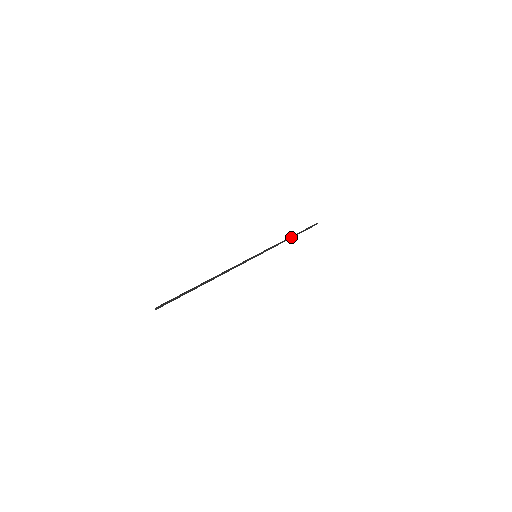
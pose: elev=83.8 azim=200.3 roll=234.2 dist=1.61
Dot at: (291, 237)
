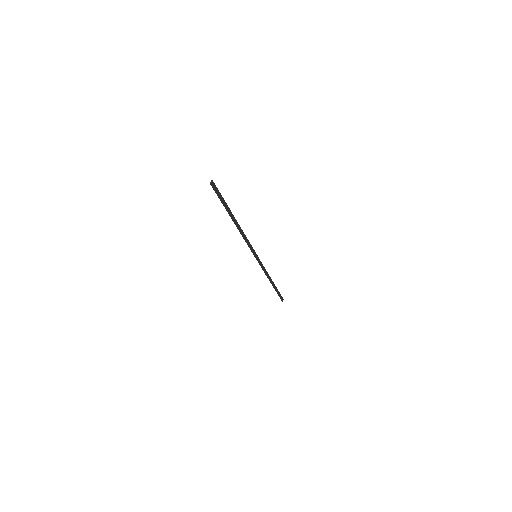
Dot at: (271, 280)
